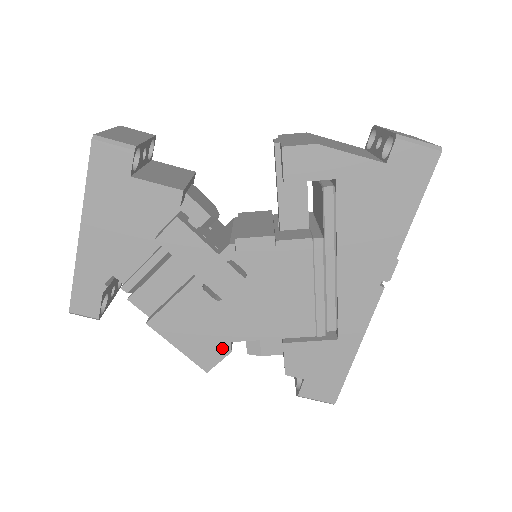
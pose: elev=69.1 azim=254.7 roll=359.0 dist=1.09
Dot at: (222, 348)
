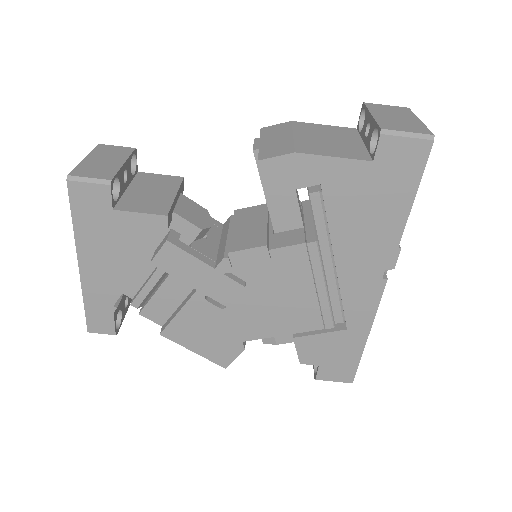
Dot at: (235, 347)
